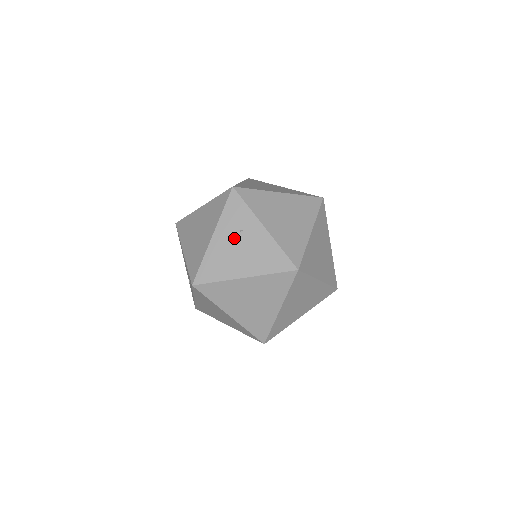
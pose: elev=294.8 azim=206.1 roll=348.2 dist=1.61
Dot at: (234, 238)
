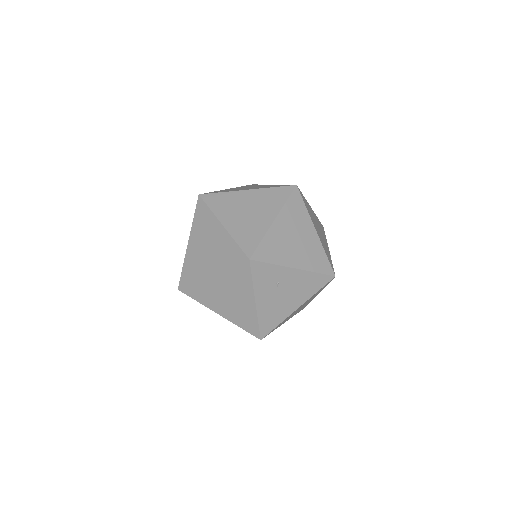
Dot at: (275, 292)
